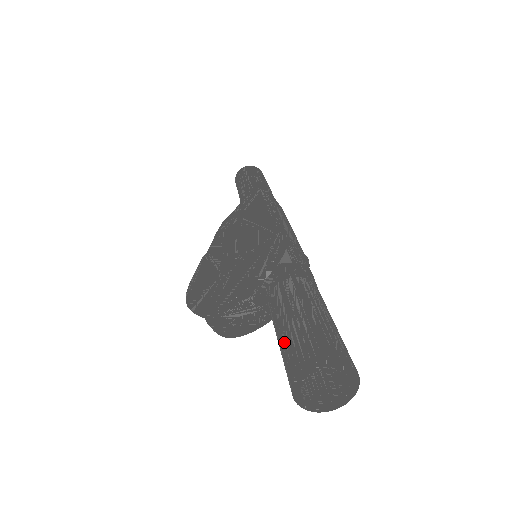
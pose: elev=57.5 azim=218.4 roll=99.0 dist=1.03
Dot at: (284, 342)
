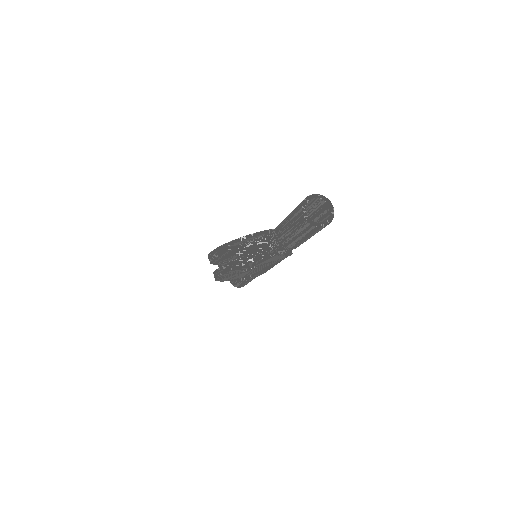
Dot at: (295, 208)
